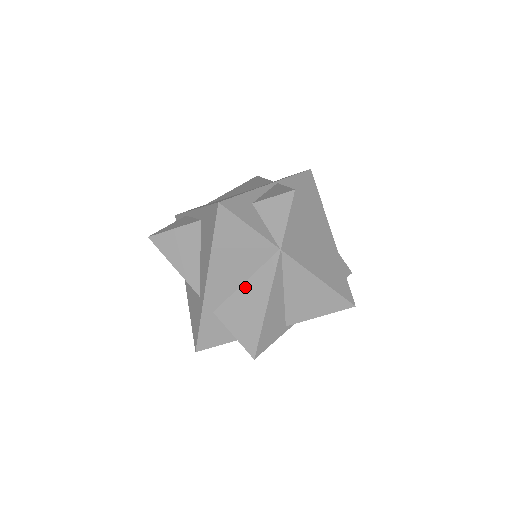
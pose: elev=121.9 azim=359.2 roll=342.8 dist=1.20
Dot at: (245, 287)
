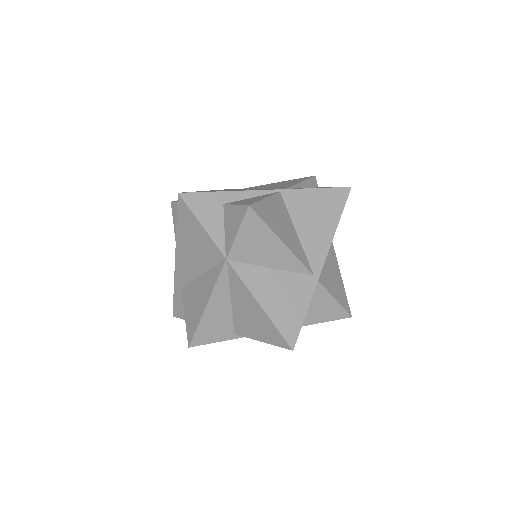
Dot at: (200, 280)
